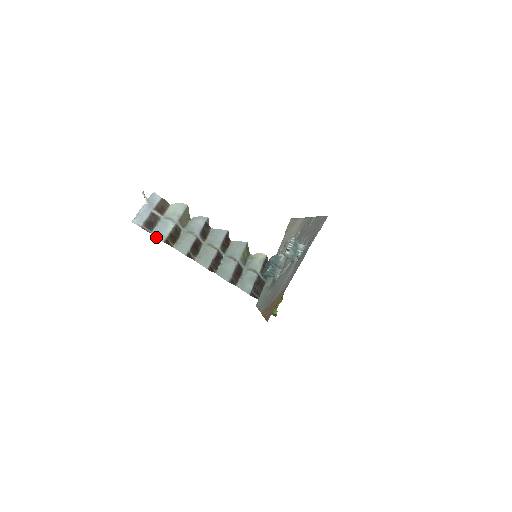
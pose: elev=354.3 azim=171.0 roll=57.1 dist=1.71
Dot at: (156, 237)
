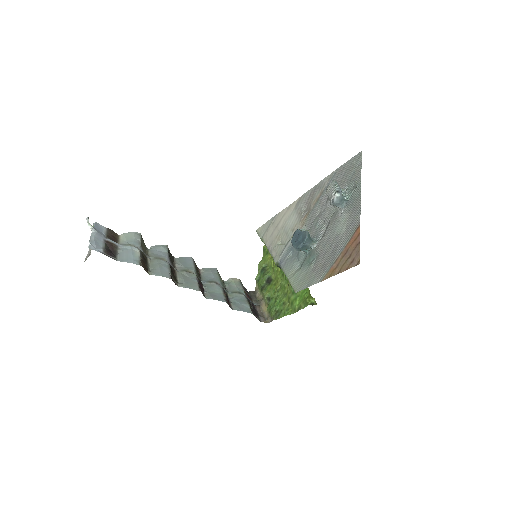
Dot at: (127, 262)
